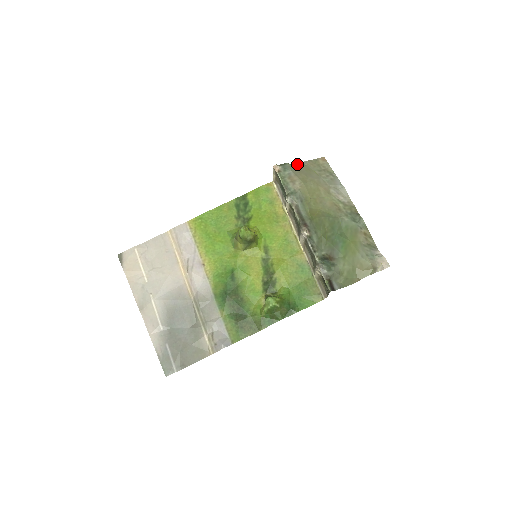
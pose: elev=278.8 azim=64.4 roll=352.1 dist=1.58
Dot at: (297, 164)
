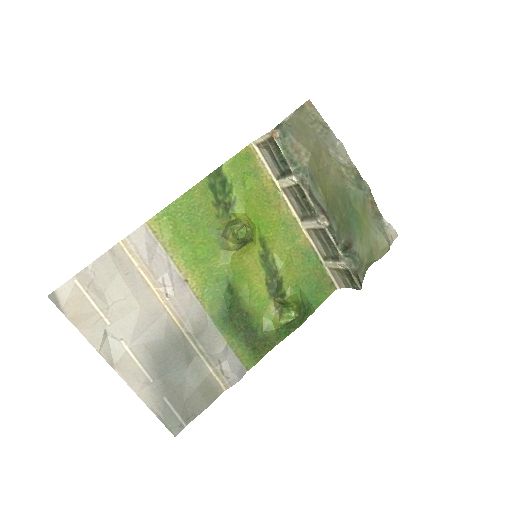
Dot at: (287, 118)
